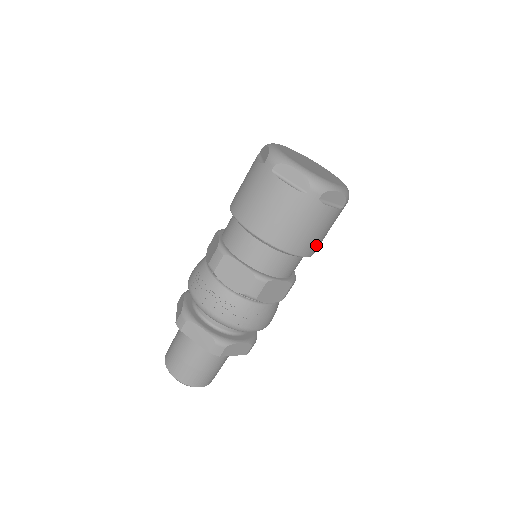
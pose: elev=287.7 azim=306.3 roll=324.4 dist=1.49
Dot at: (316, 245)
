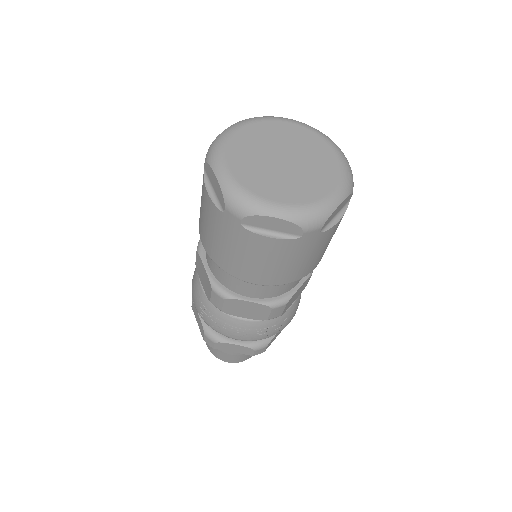
Dot at: occluded
